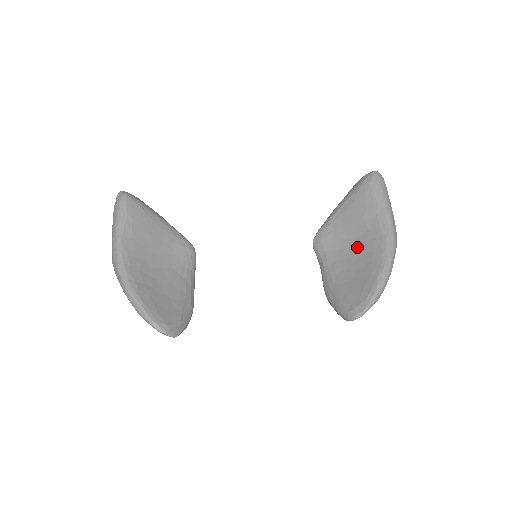
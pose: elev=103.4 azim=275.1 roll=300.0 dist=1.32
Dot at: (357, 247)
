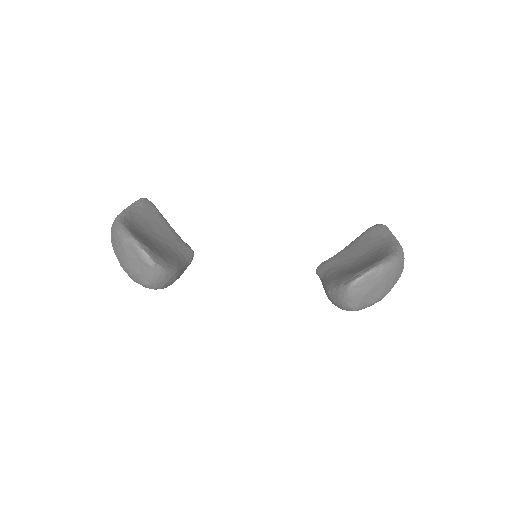
Dot at: (362, 258)
